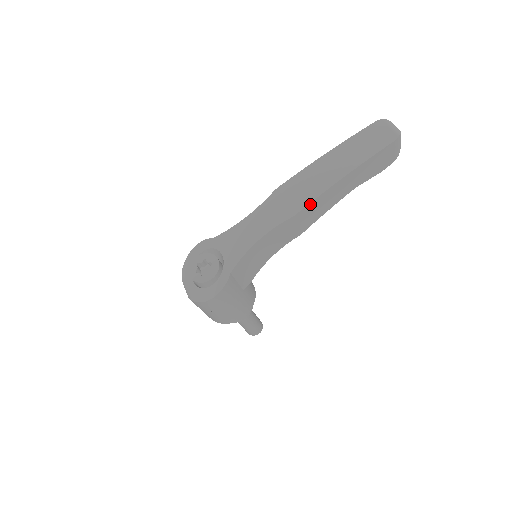
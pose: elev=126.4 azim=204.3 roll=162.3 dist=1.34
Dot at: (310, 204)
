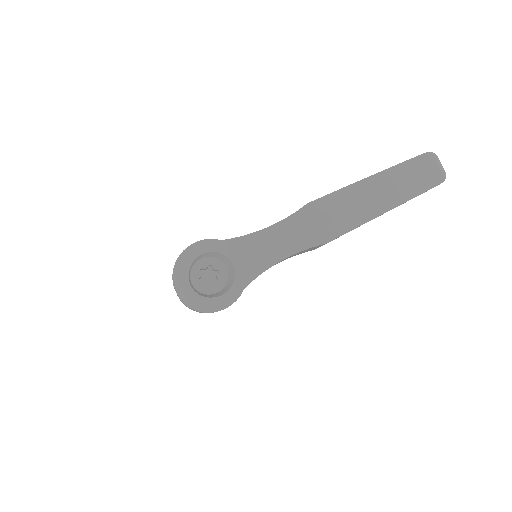
Dot at: occluded
